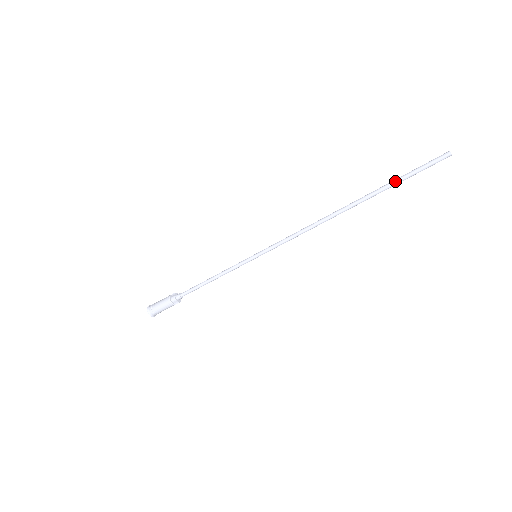
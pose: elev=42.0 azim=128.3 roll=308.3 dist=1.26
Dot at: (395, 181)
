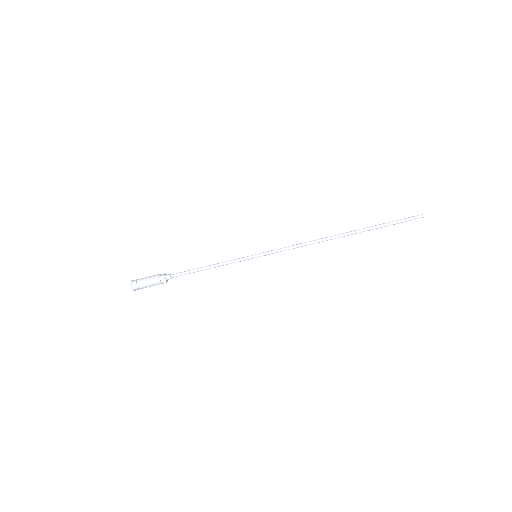
Dot at: (382, 224)
